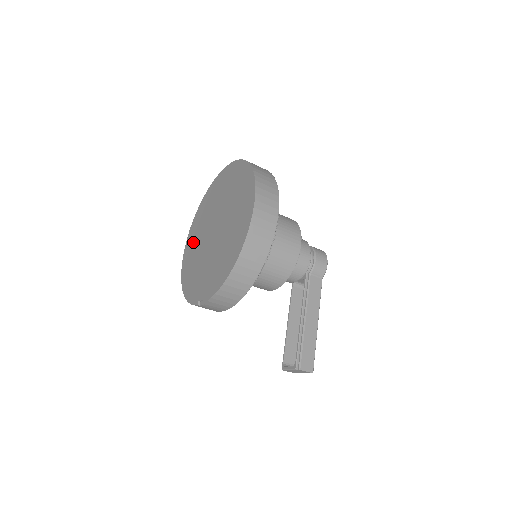
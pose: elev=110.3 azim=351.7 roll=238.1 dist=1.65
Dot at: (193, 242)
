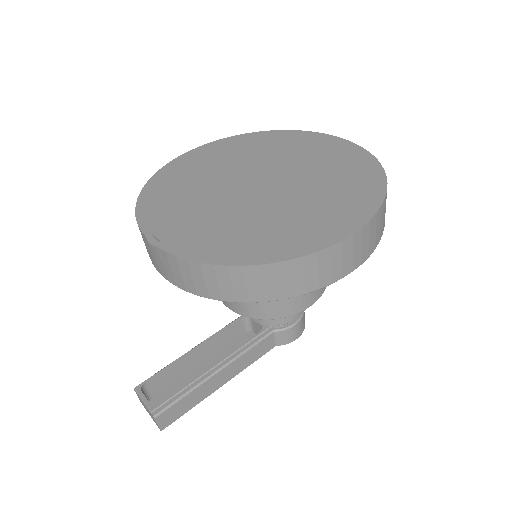
Dot at: (213, 157)
